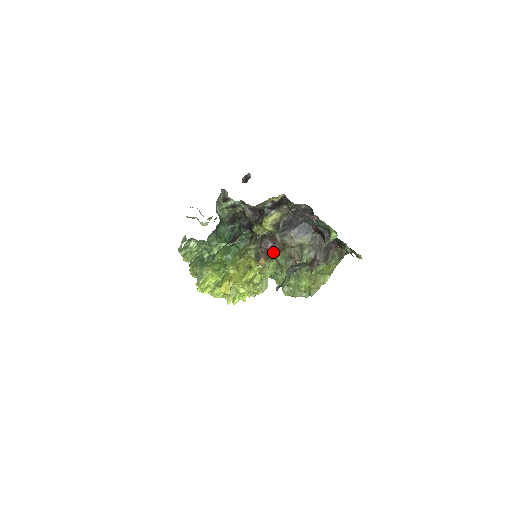
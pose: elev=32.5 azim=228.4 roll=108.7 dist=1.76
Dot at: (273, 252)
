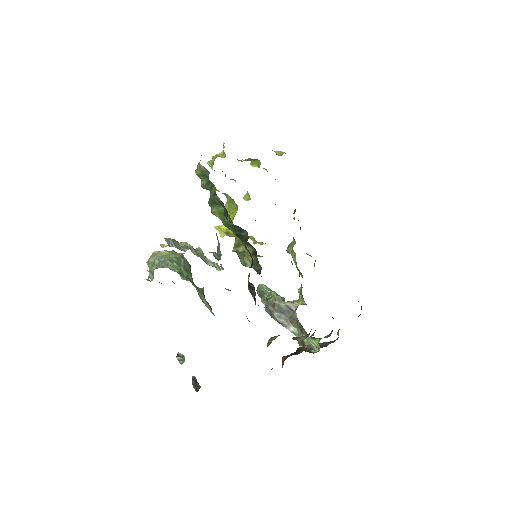
Dot at: occluded
